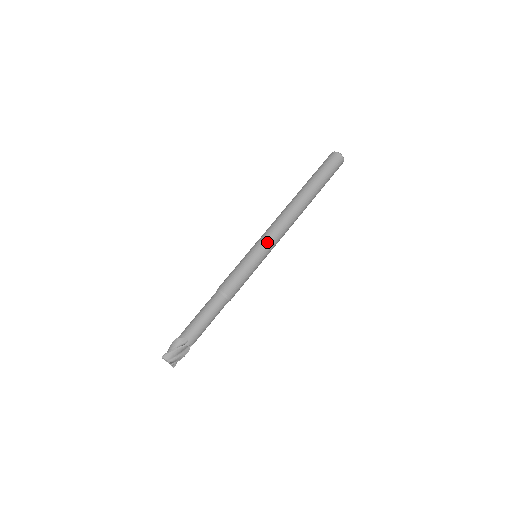
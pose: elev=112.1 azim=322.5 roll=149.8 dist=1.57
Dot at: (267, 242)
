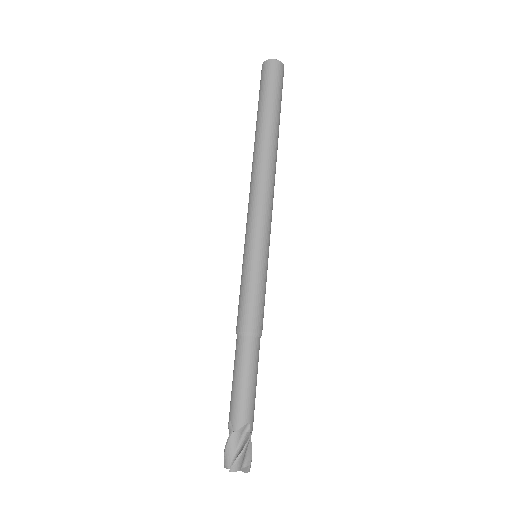
Dot at: (265, 231)
